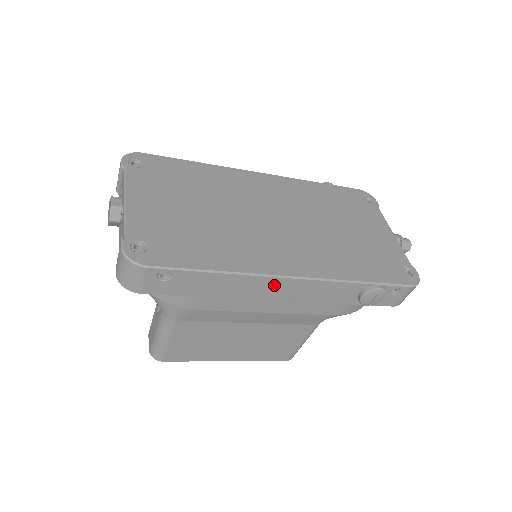
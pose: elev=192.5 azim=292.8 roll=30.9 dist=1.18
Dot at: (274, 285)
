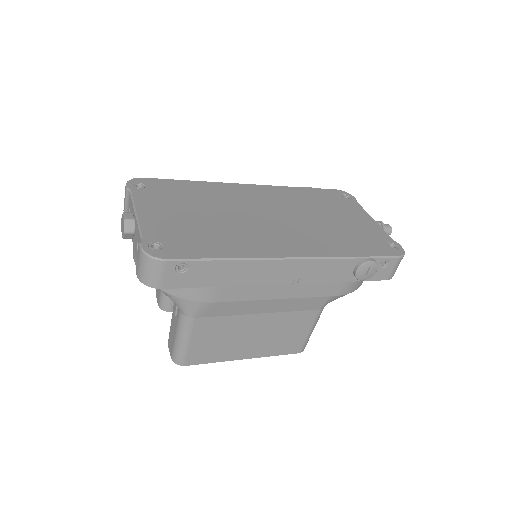
Dot at: (278, 268)
